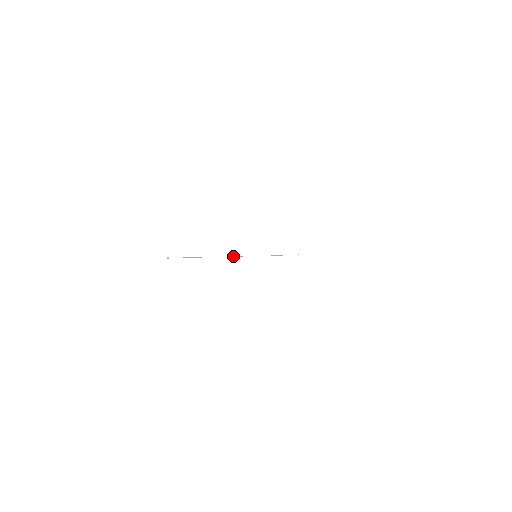
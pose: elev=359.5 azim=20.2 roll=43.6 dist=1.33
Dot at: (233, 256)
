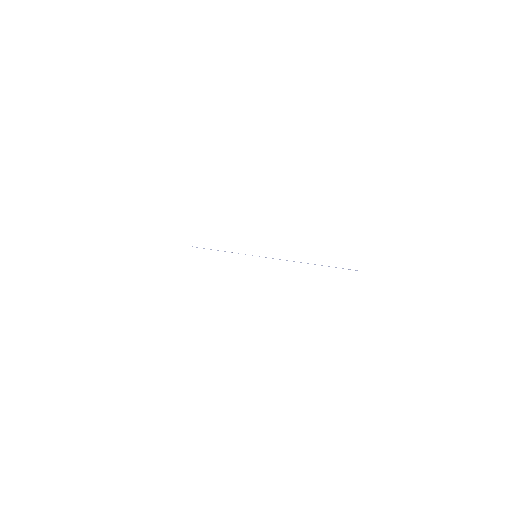
Dot at: occluded
